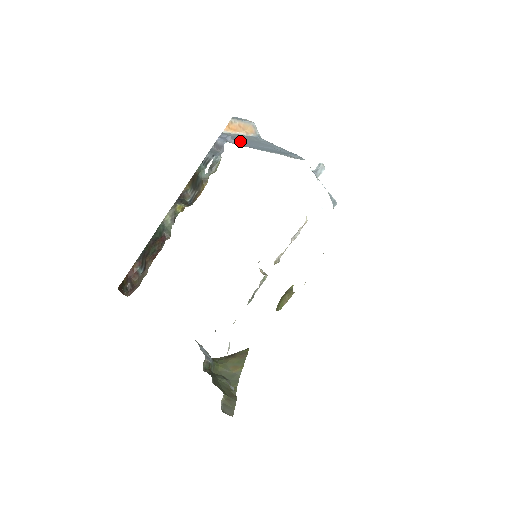
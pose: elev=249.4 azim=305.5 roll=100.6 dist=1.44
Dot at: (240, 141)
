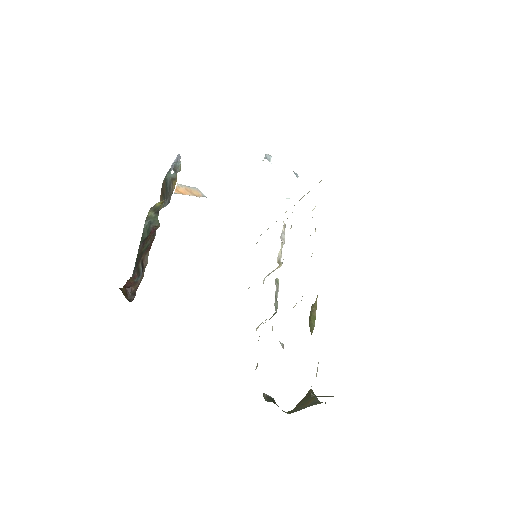
Dot at: occluded
